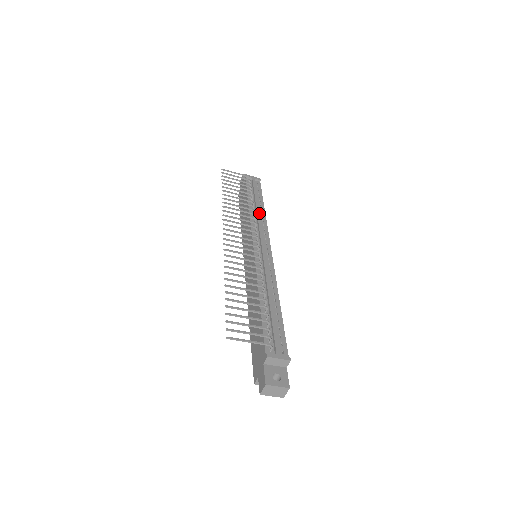
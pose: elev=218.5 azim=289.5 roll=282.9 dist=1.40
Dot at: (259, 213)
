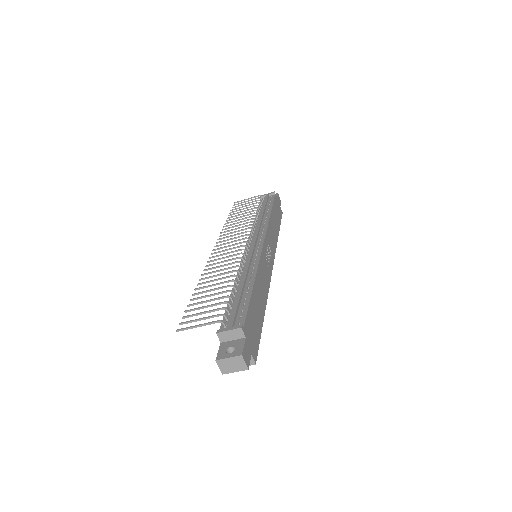
Dot at: (260, 219)
